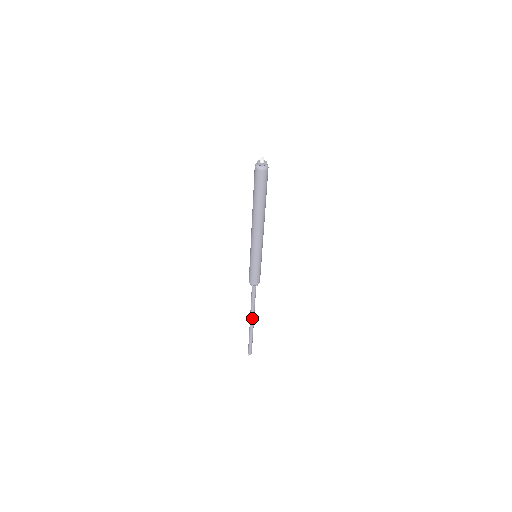
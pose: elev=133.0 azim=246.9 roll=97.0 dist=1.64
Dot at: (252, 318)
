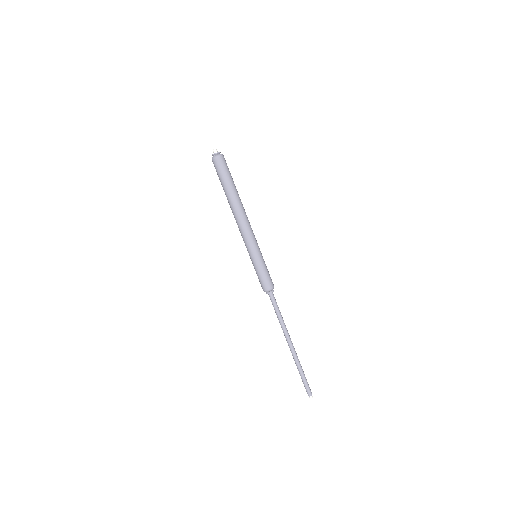
Dot at: (289, 338)
